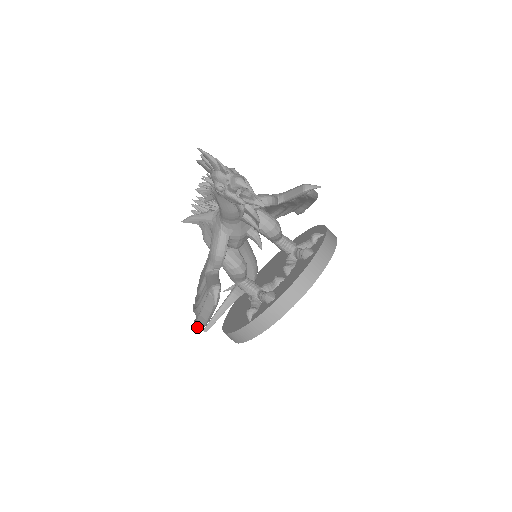
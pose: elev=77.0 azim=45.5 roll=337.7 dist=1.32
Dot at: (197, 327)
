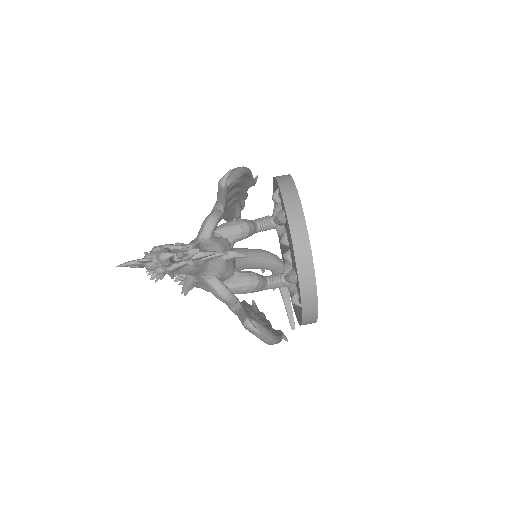
Dot at: (282, 338)
